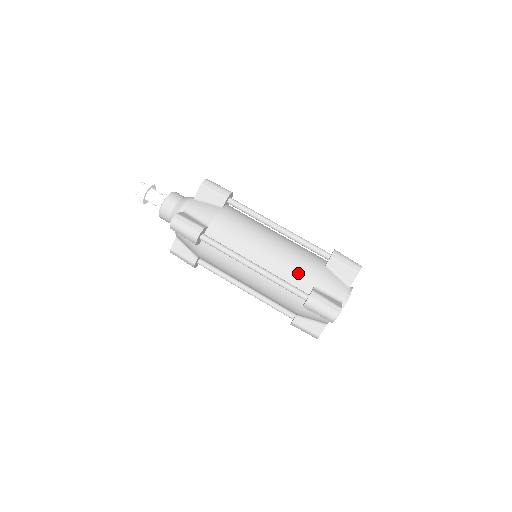
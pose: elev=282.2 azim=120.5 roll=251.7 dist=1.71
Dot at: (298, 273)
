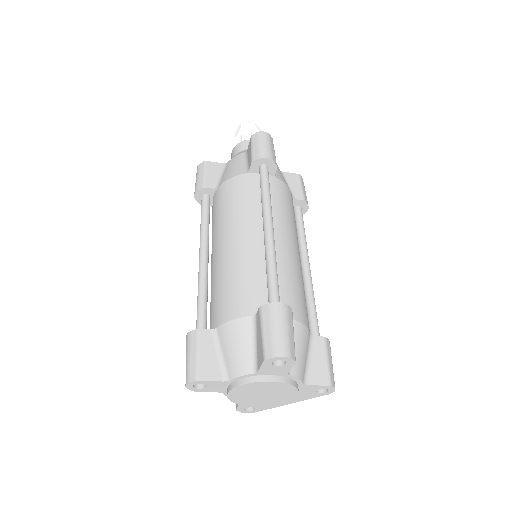
Dot at: (219, 298)
